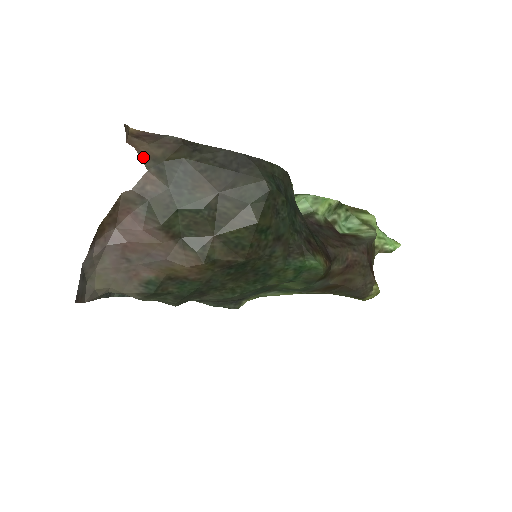
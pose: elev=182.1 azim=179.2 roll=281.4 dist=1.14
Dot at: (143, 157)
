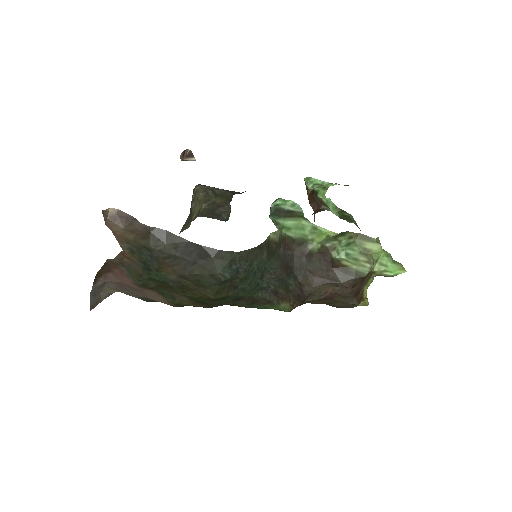
Dot at: (119, 239)
